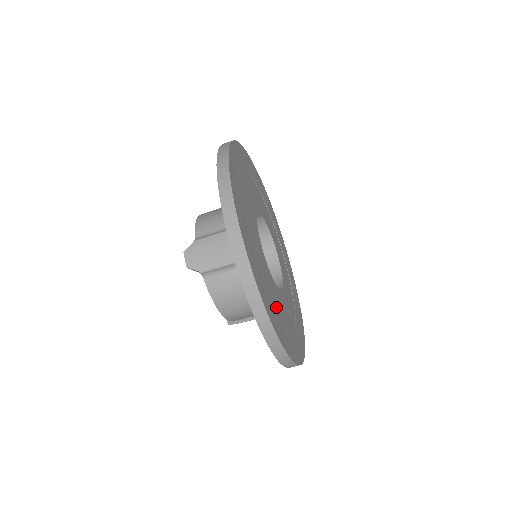
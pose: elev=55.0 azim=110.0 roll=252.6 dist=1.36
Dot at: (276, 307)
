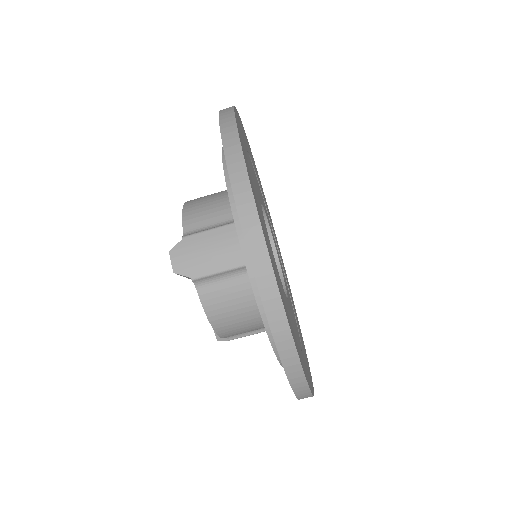
Dot at: occluded
